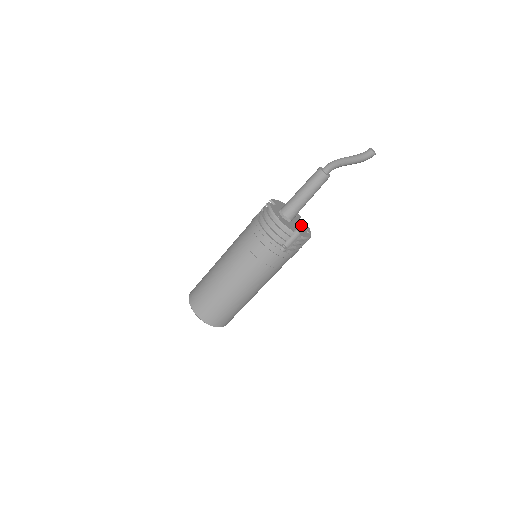
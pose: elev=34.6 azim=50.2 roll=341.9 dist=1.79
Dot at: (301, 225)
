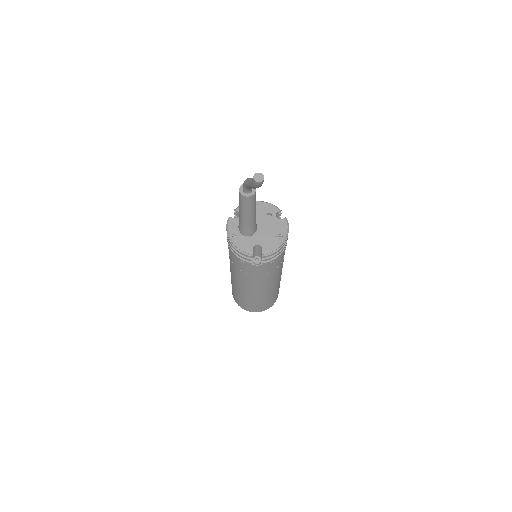
Dot at: (273, 229)
